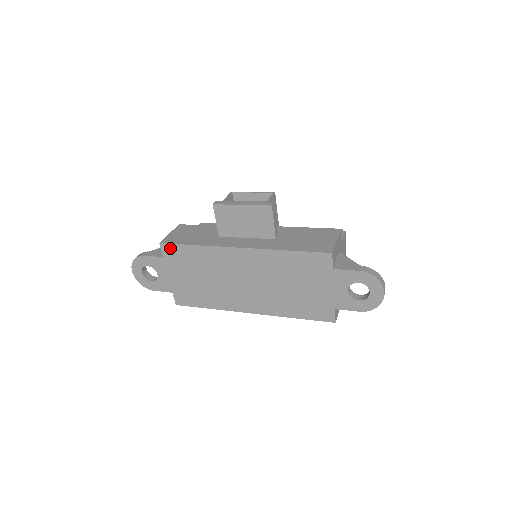
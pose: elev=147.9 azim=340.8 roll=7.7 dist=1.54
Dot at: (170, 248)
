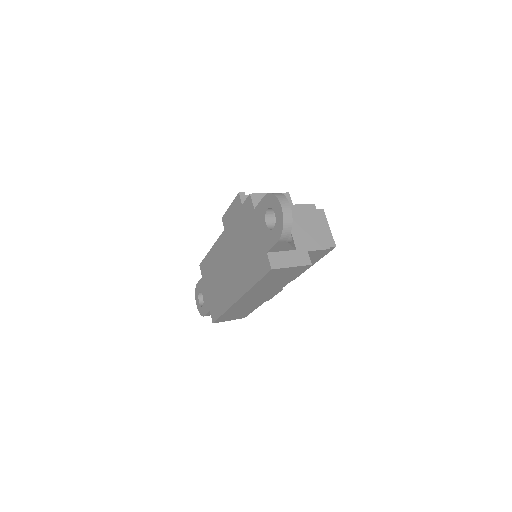
Dot at: (203, 265)
